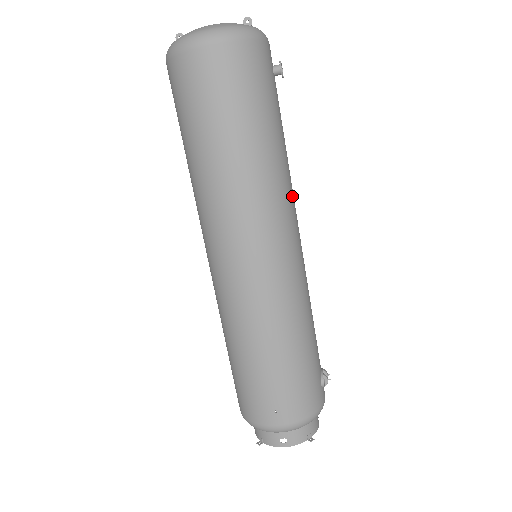
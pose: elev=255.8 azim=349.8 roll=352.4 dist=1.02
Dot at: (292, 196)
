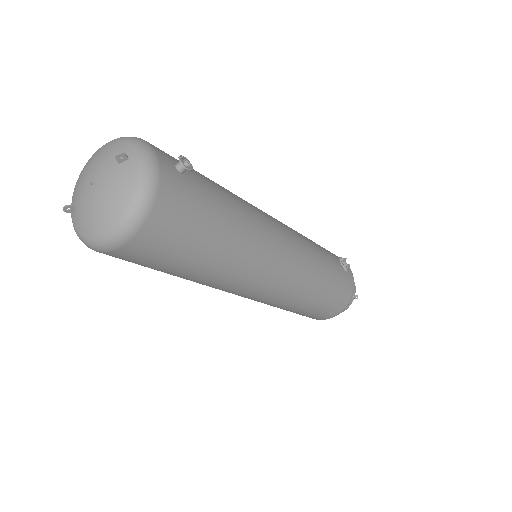
Dot at: (262, 222)
